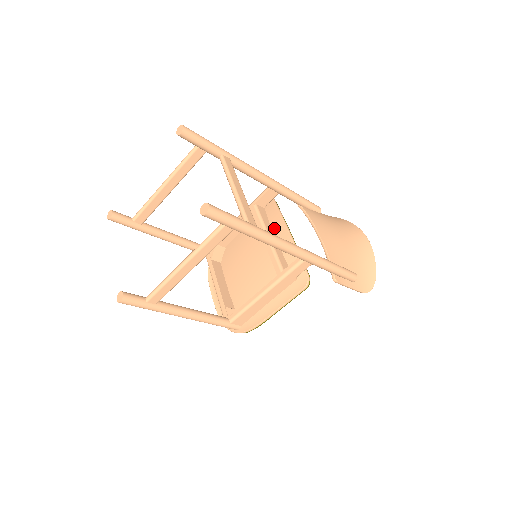
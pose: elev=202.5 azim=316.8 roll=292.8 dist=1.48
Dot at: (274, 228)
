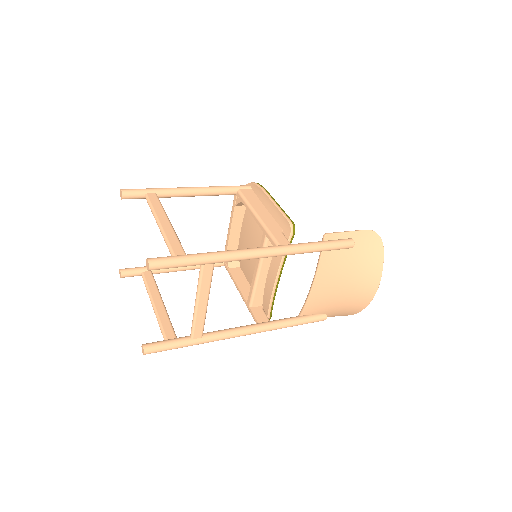
Dot at: (271, 265)
